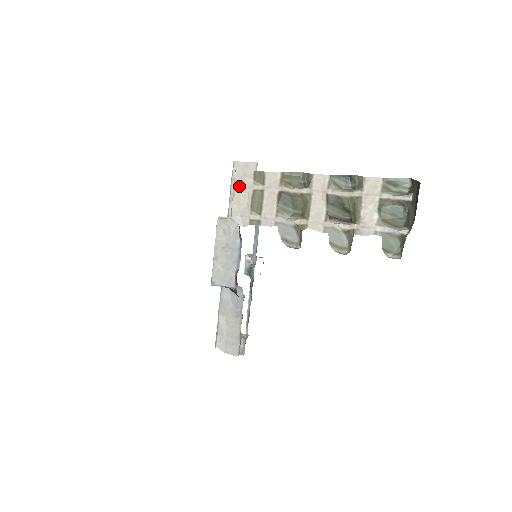
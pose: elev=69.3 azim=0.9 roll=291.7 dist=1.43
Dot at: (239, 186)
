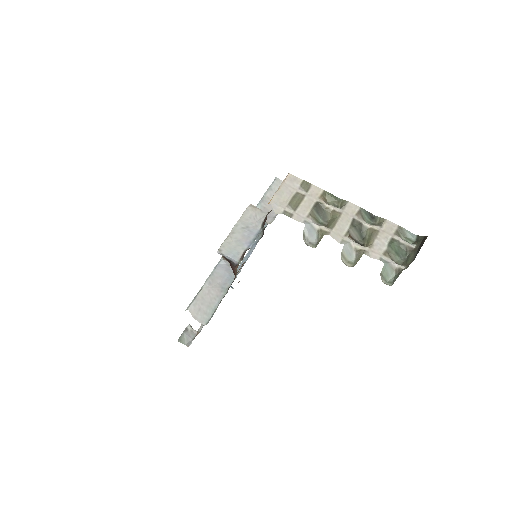
Dot at: (287, 184)
